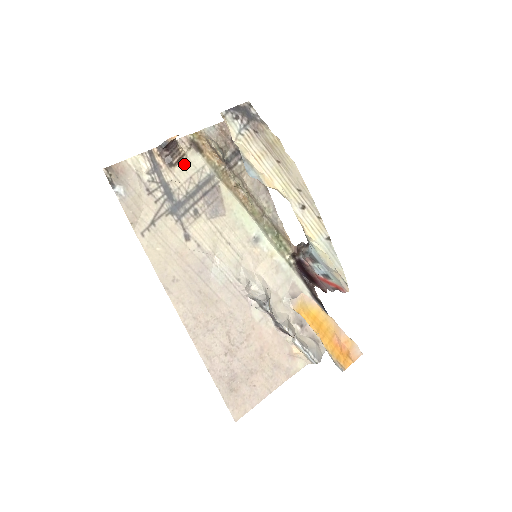
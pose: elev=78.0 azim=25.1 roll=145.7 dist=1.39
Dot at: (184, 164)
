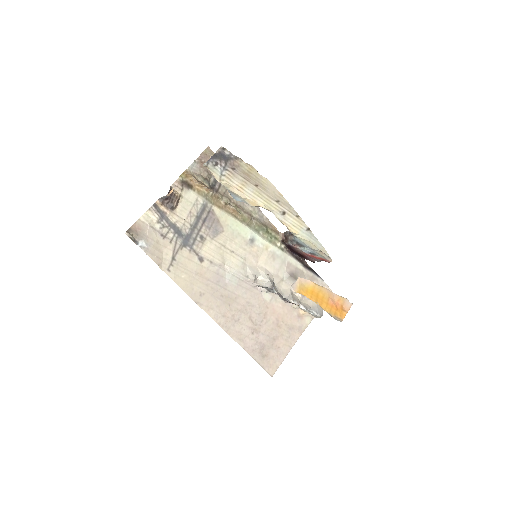
Dot at: (182, 203)
